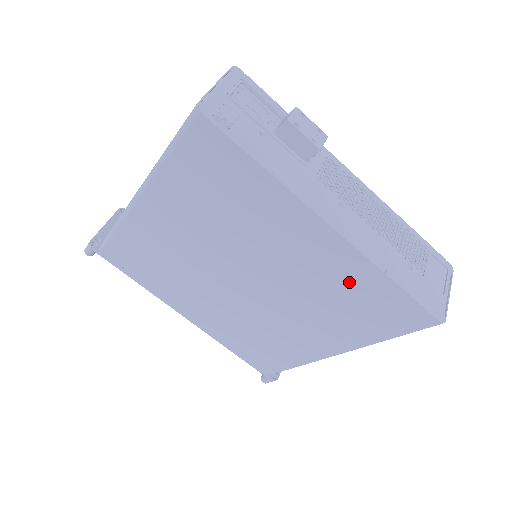
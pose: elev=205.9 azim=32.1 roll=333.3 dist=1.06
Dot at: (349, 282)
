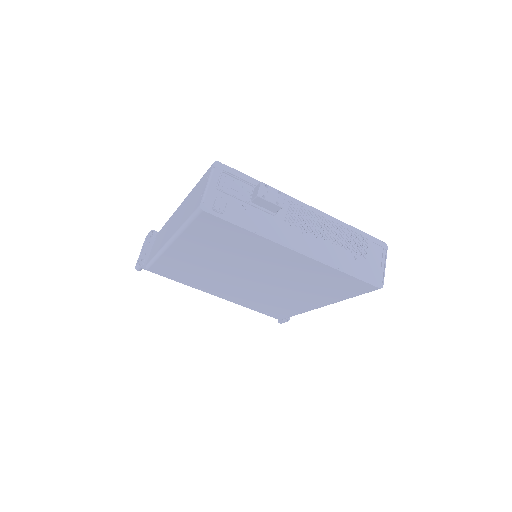
Dot at: (318, 275)
